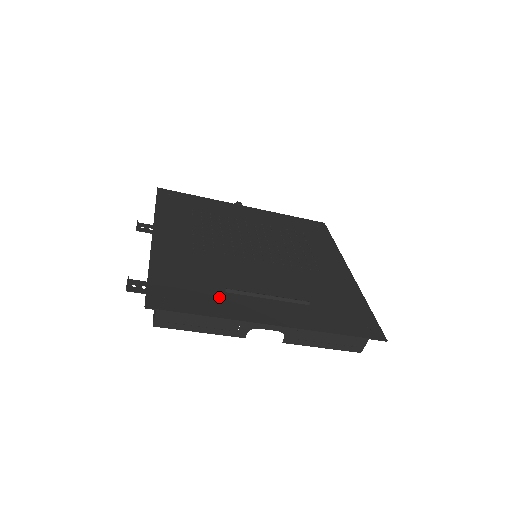
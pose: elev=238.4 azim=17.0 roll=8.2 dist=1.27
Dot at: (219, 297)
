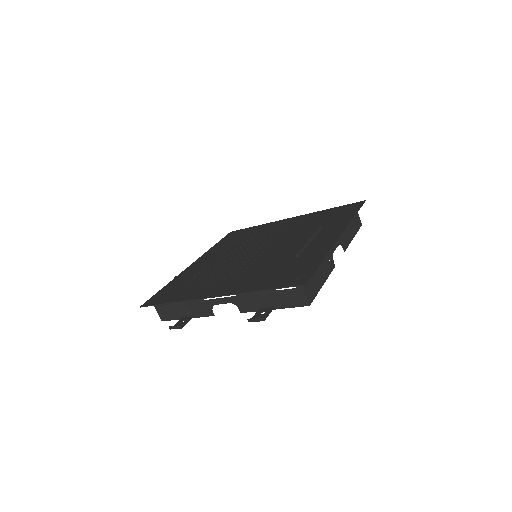
Dot at: (304, 258)
